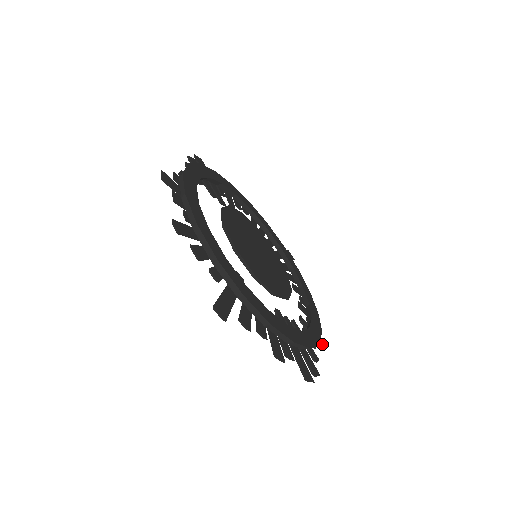
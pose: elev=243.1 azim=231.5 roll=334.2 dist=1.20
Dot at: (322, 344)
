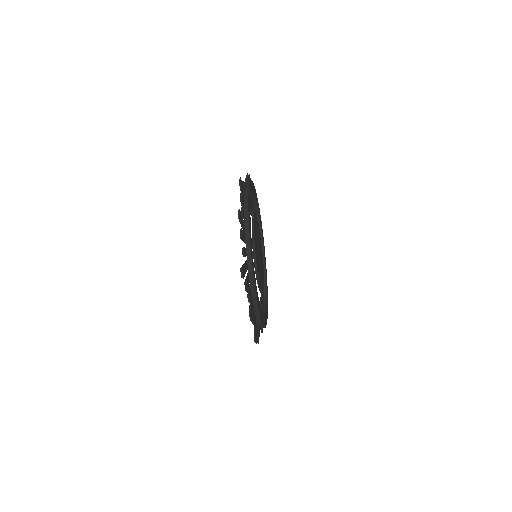
Dot at: occluded
